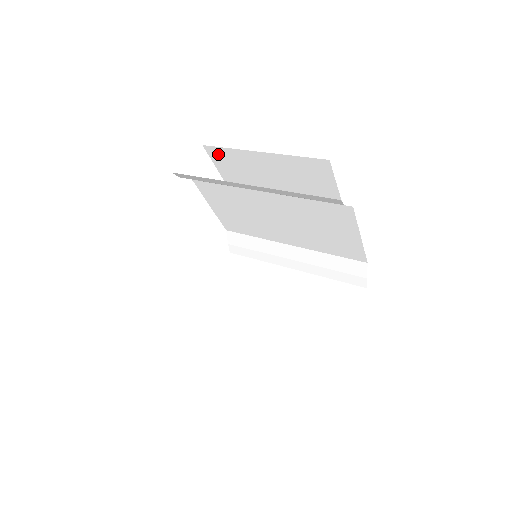
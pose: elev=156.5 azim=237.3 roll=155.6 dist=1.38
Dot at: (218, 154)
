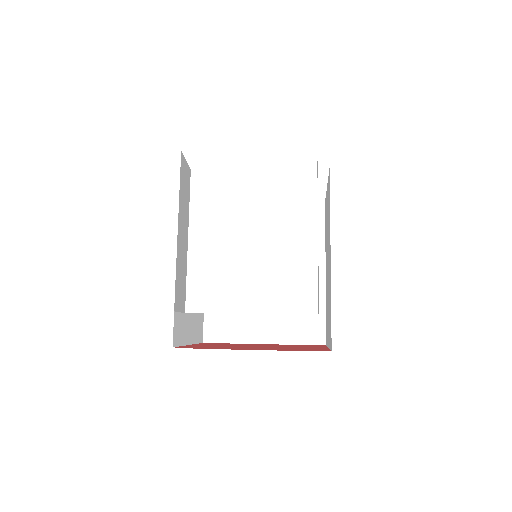
Dot at: occluded
